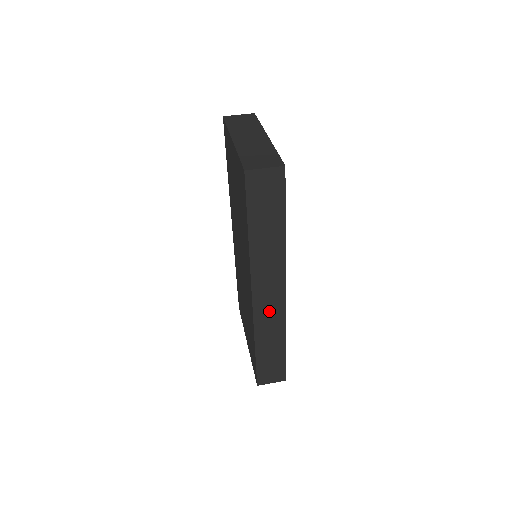
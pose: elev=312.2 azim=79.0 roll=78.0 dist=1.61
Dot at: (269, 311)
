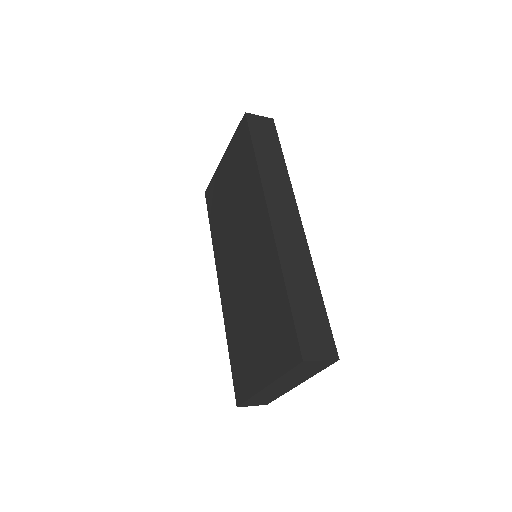
Dot at: (290, 238)
